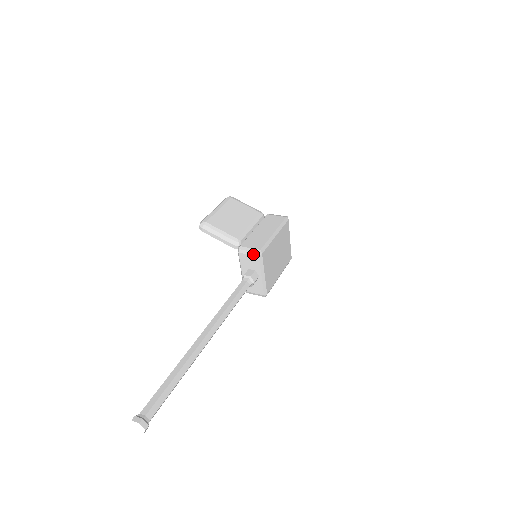
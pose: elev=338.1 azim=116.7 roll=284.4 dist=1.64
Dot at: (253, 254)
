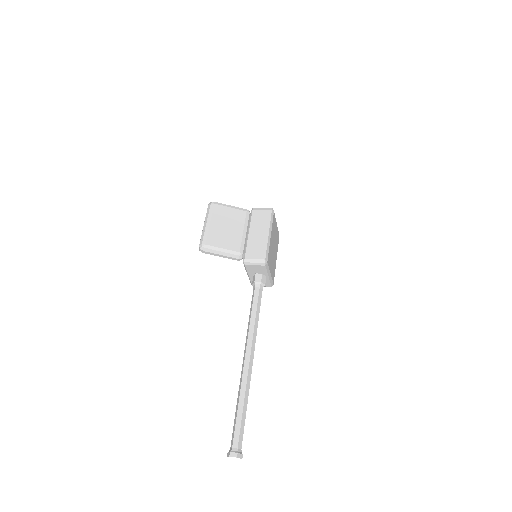
Dot at: (259, 264)
